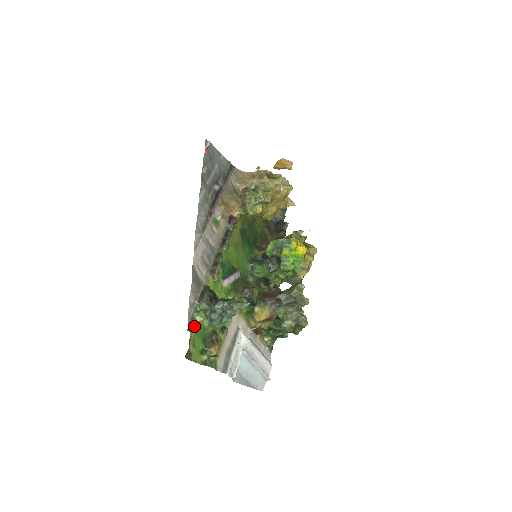
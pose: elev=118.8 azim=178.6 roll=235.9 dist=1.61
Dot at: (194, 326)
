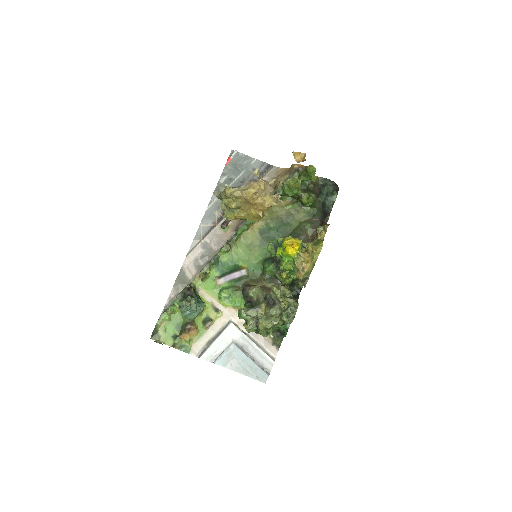
Dot at: (163, 316)
